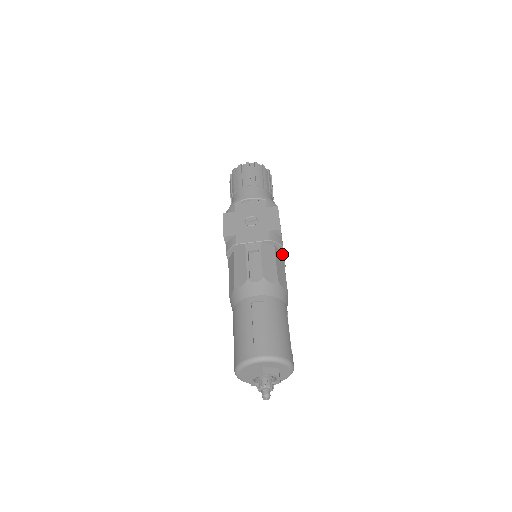
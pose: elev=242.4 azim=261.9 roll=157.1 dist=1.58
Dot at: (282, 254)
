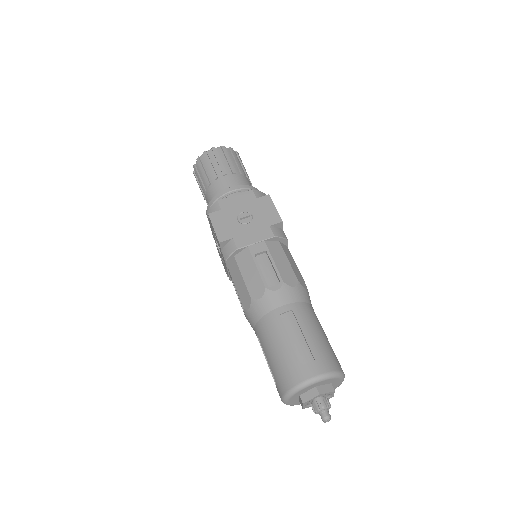
Dot at: (288, 249)
